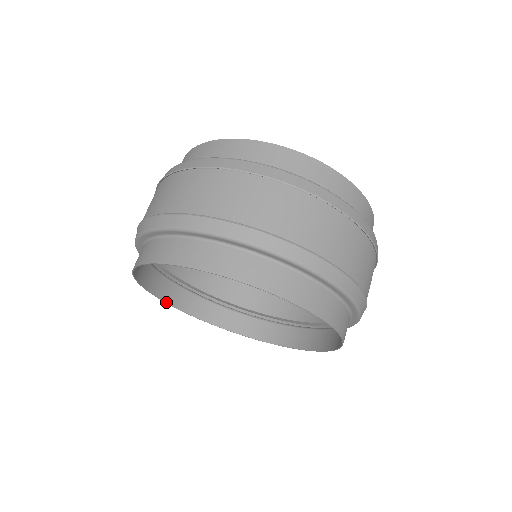
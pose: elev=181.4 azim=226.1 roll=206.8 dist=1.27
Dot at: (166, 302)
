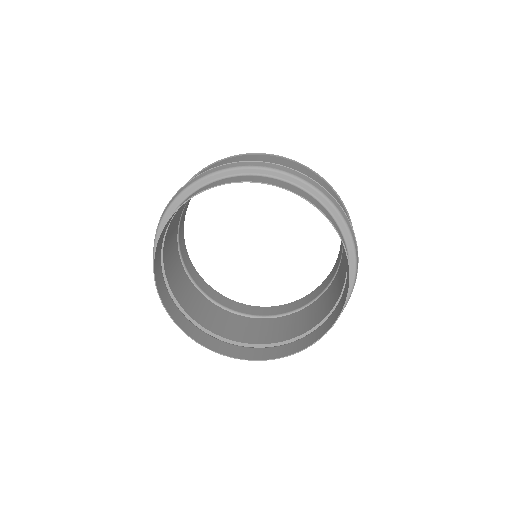
Dot at: (168, 312)
